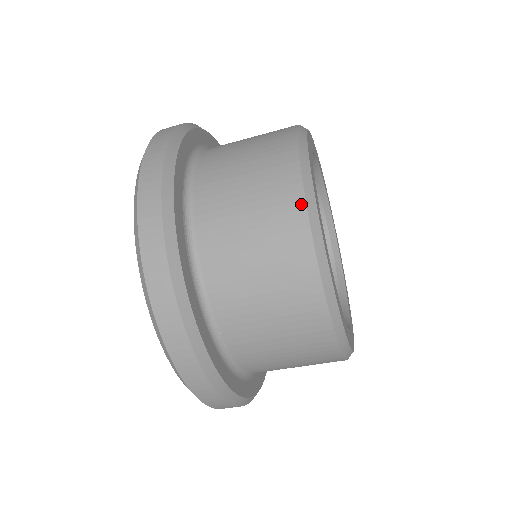
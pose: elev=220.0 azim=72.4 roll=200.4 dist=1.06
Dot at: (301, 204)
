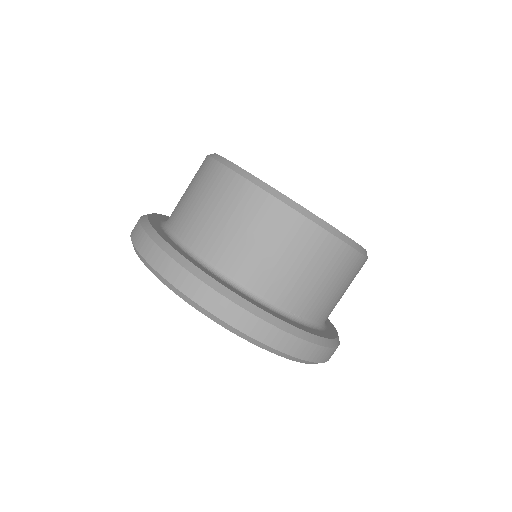
Dot at: (264, 195)
